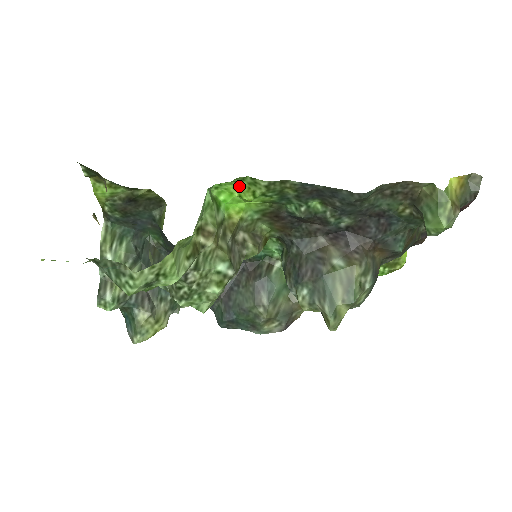
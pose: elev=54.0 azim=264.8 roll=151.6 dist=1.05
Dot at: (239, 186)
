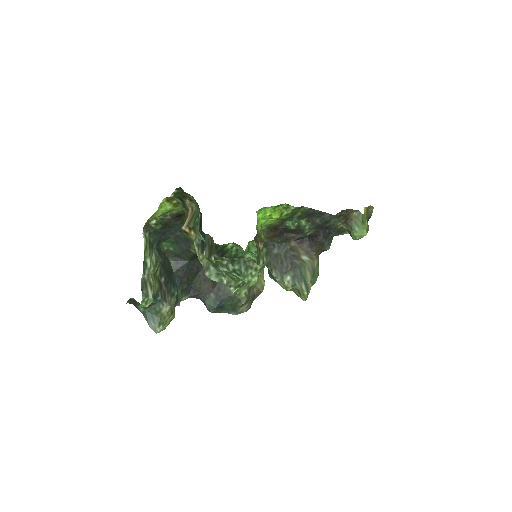
Dot at: (275, 209)
